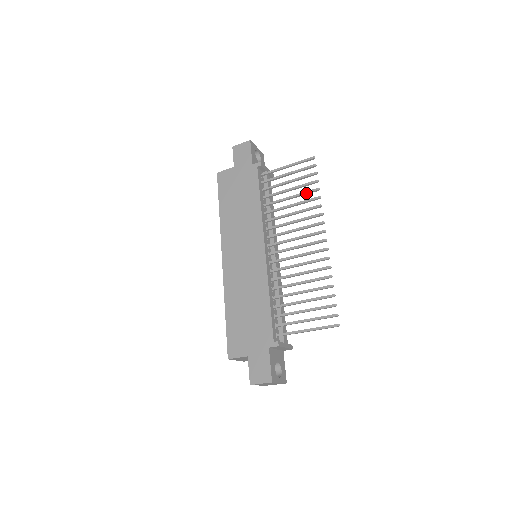
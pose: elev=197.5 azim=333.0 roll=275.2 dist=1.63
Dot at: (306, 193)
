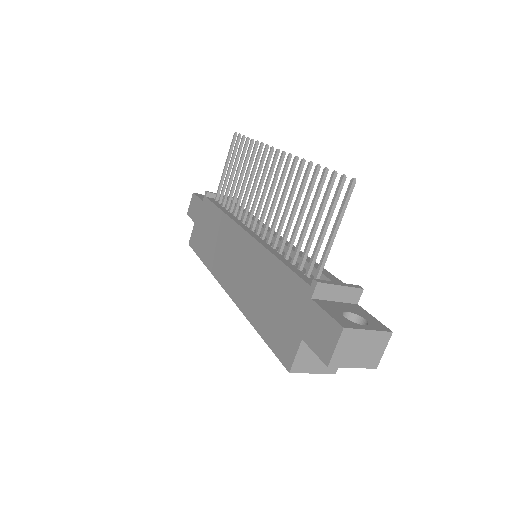
Dot at: (246, 156)
